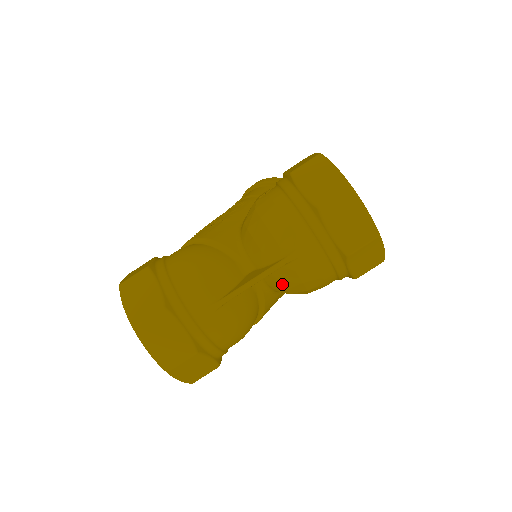
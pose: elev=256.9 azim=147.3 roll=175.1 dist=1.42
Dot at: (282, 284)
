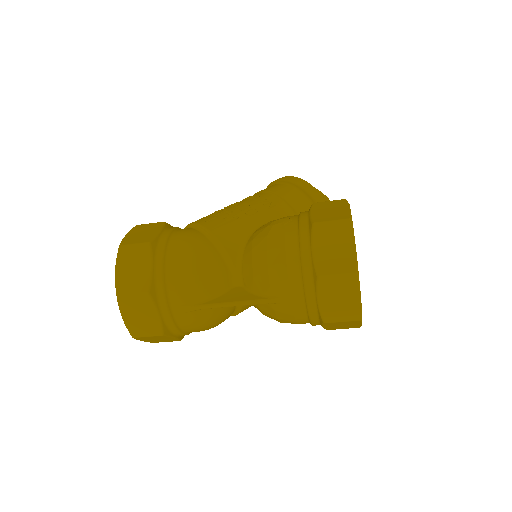
Dot at: (260, 310)
